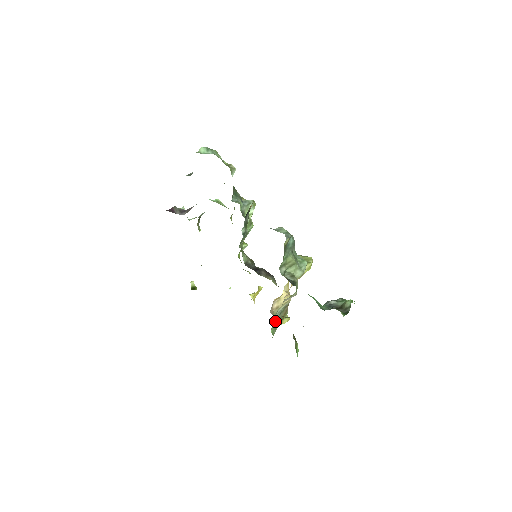
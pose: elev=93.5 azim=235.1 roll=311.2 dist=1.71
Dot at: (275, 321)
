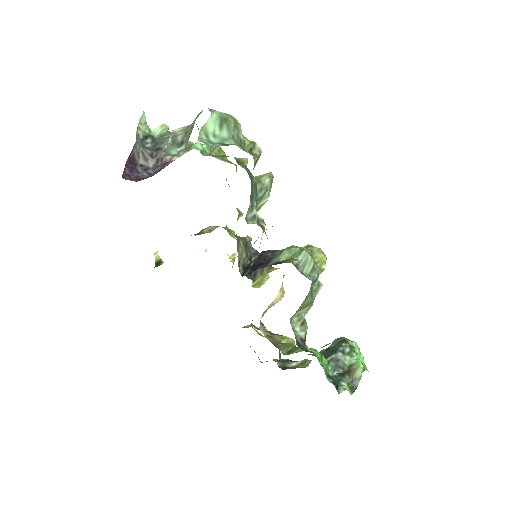
Dot at: occluded
